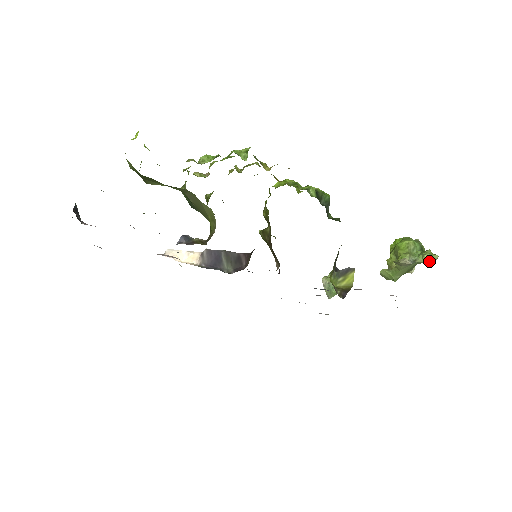
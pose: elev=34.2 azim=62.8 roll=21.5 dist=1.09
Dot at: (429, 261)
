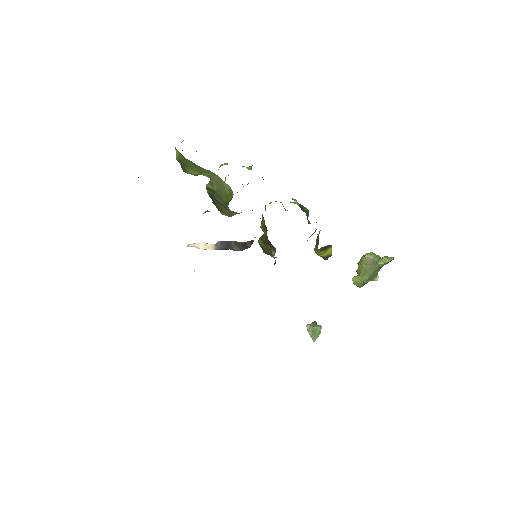
Dot at: (387, 260)
